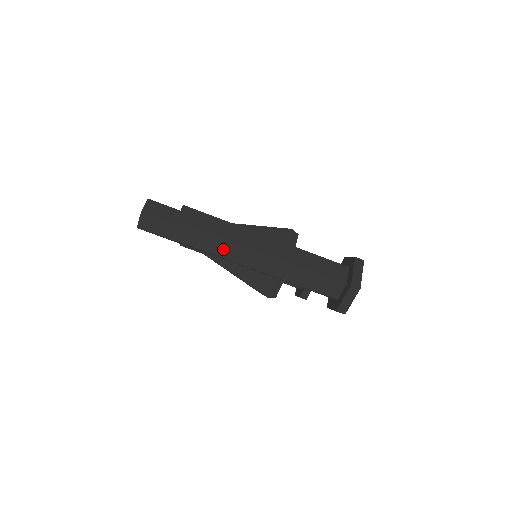
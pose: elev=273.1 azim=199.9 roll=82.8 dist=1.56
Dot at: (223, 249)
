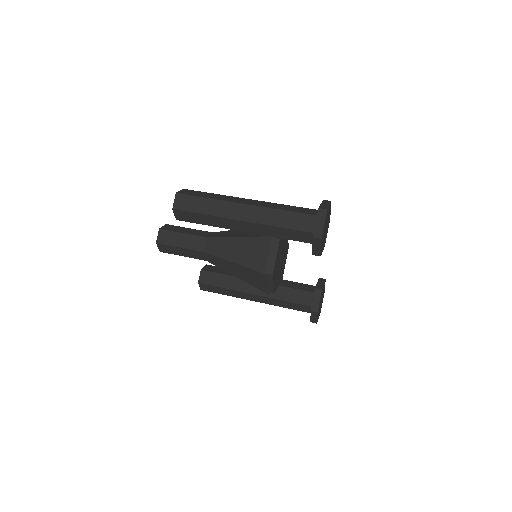
Dot at: (213, 208)
